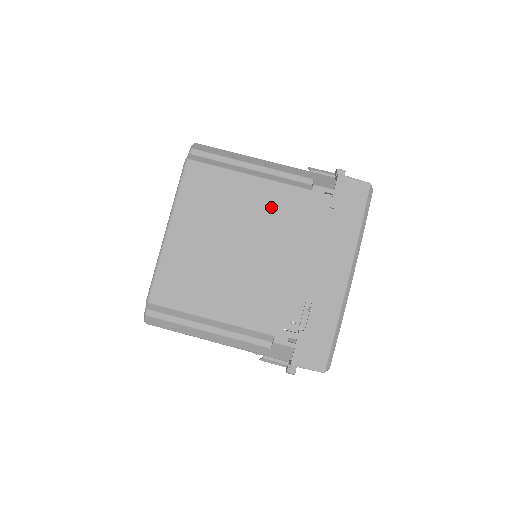
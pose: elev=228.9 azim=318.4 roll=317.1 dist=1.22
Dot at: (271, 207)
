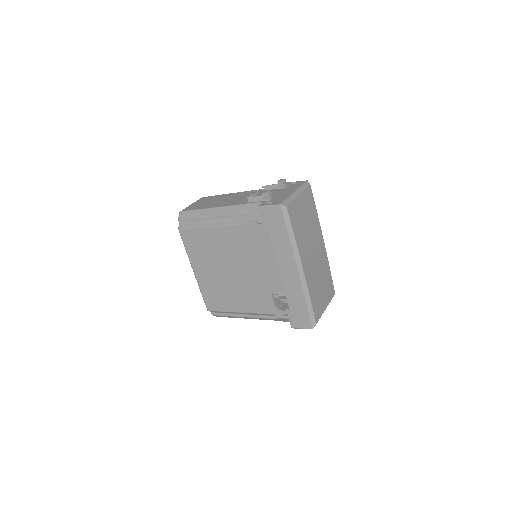
Dot at: (233, 242)
